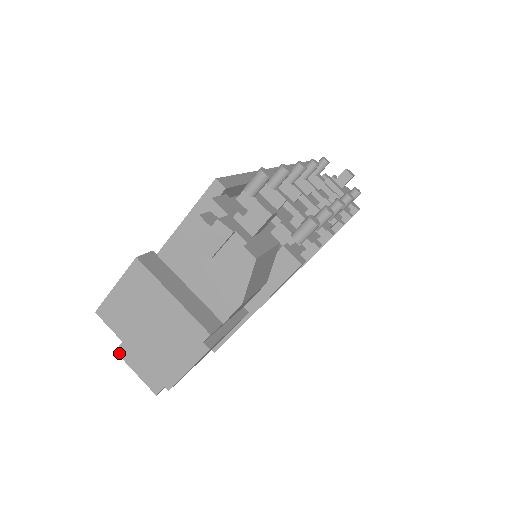
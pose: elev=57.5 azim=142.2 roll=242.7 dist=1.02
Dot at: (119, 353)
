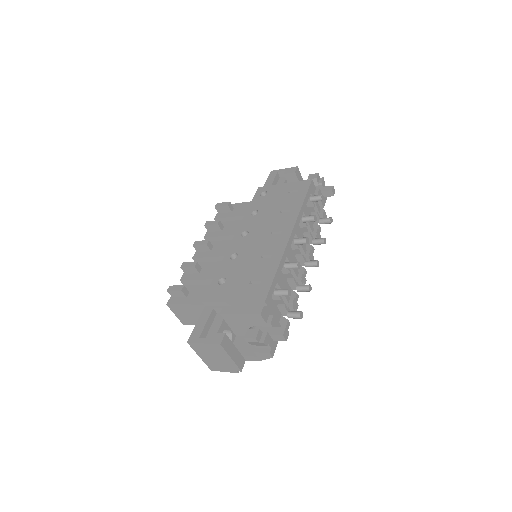
Dot at: (169, 306)
